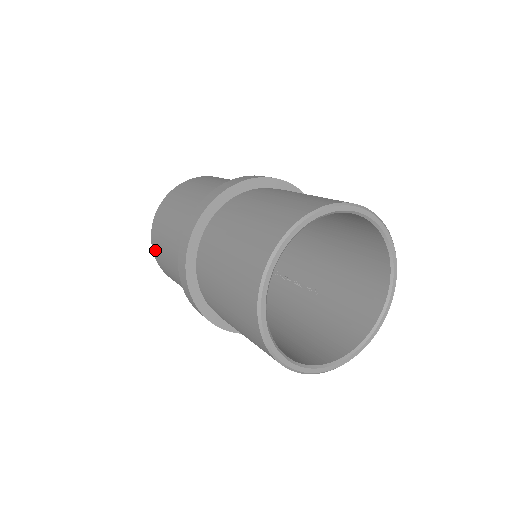
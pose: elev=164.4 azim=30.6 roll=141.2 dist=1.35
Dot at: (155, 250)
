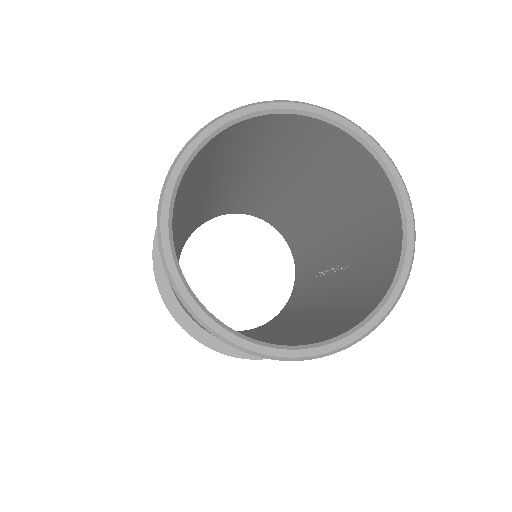
Dot at: occluded
